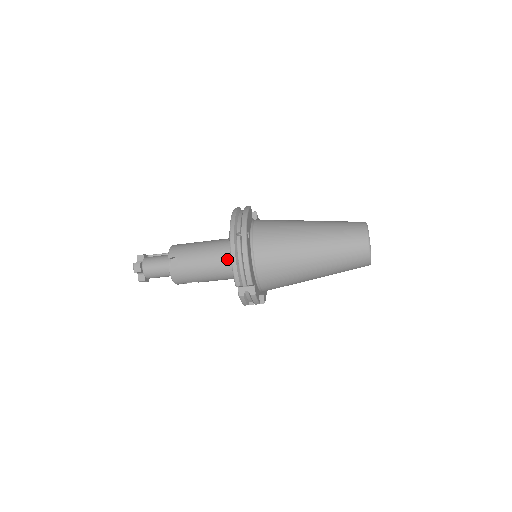
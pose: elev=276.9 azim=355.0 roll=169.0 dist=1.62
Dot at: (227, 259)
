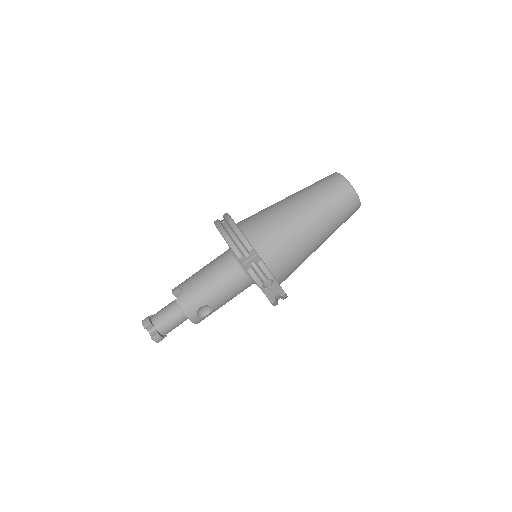
Dot at: (226, 260)
